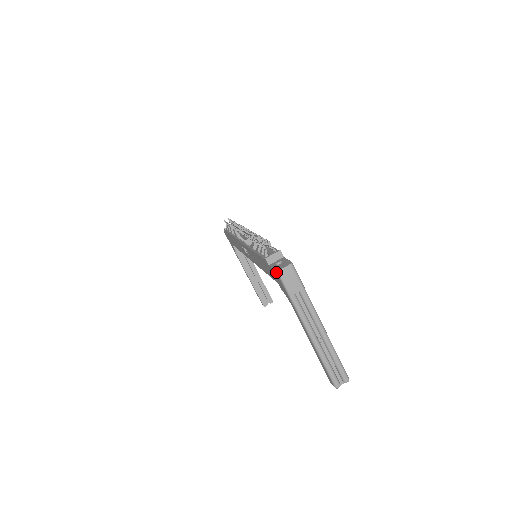
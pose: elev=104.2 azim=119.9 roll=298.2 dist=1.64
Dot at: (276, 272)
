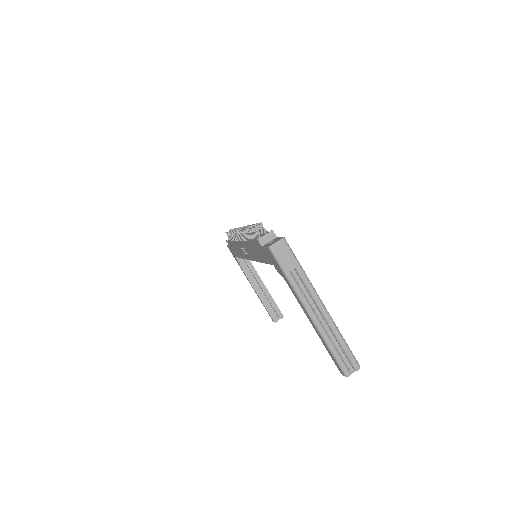
Dot at: (268, 248)
